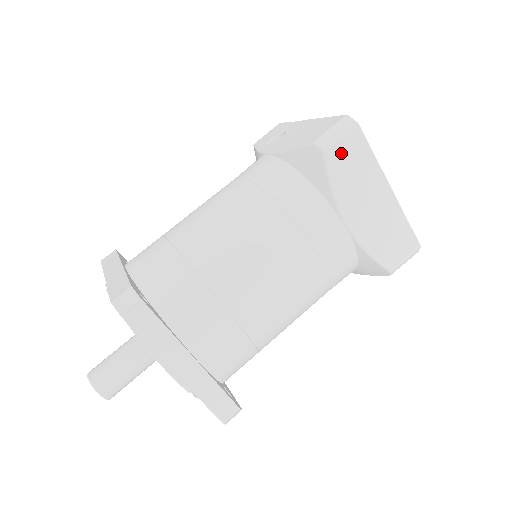
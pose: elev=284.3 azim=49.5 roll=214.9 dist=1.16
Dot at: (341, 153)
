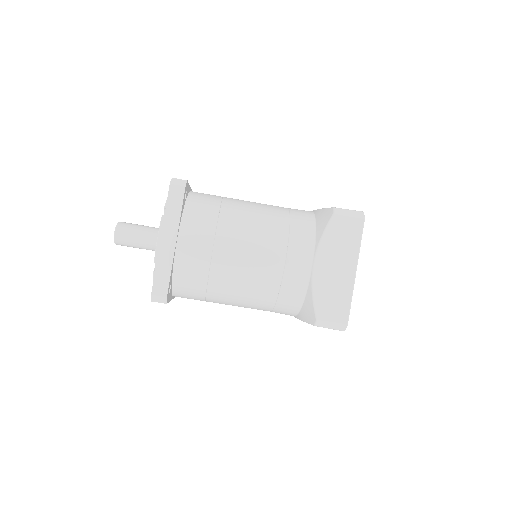
Dot at: (343, 223)
